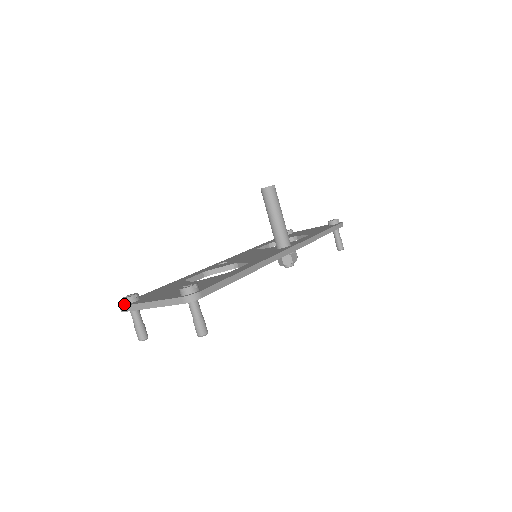
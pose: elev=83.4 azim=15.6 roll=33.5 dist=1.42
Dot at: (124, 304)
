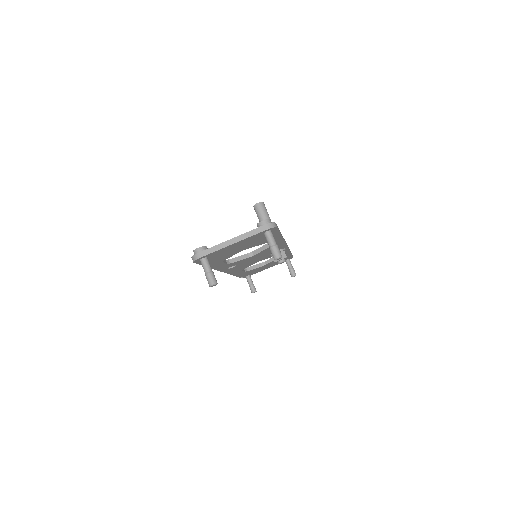
Dot at: (198, 253)
